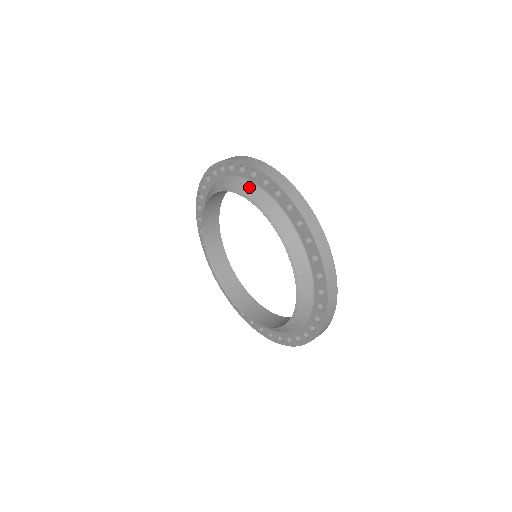
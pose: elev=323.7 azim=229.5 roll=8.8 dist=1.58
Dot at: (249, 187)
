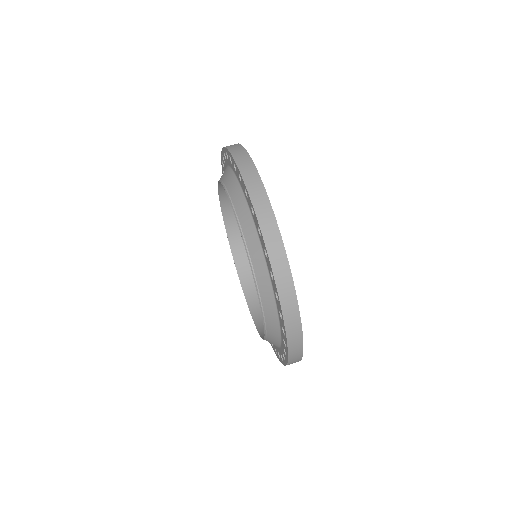
Dot at: (226, 171)
